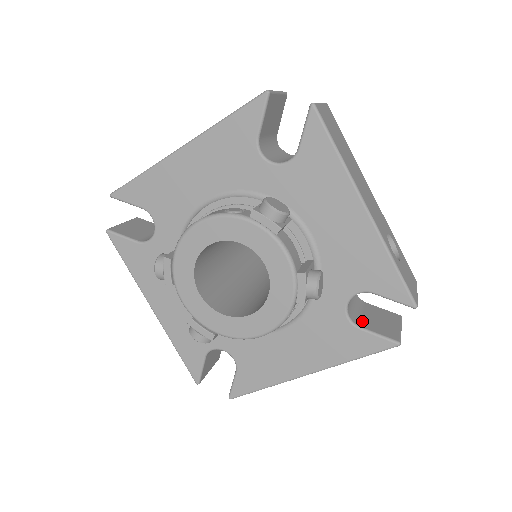
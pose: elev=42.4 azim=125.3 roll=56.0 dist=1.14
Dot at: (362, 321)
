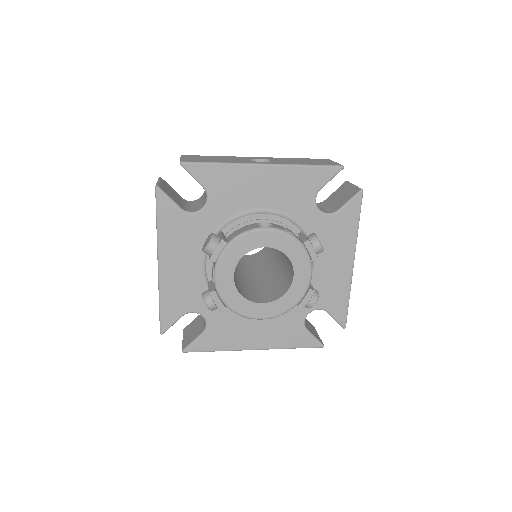
Dot at: (306, 325)
